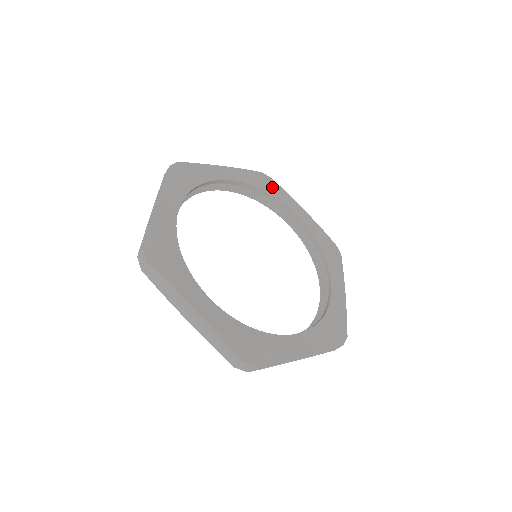
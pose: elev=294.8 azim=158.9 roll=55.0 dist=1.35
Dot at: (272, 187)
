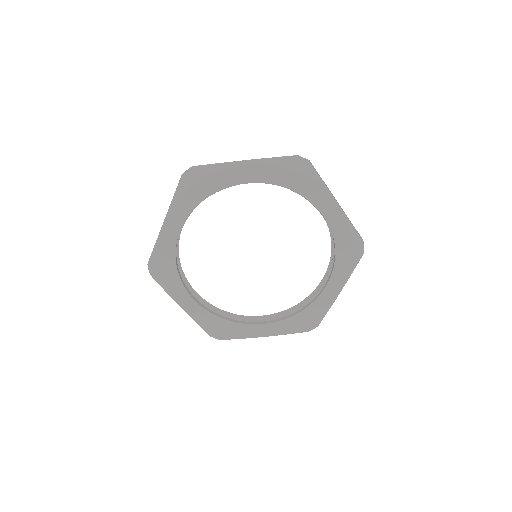
Dot at: (203, 184)
